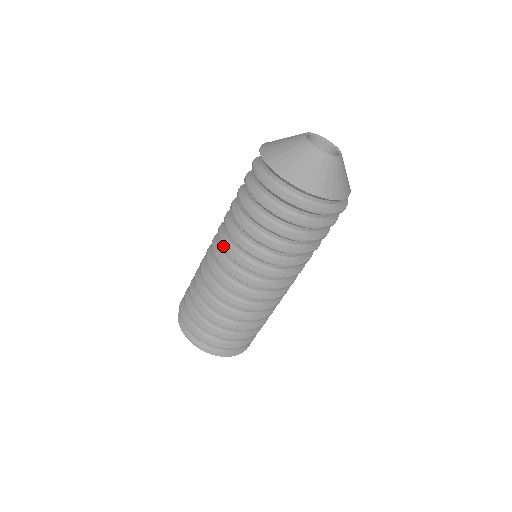
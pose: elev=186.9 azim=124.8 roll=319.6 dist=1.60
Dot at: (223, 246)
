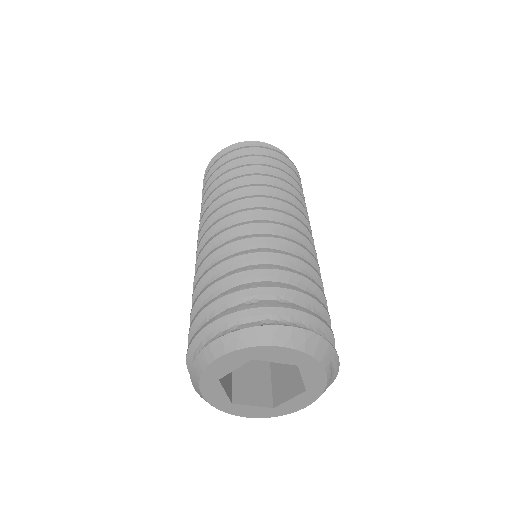
Dot at: (217, 209)
